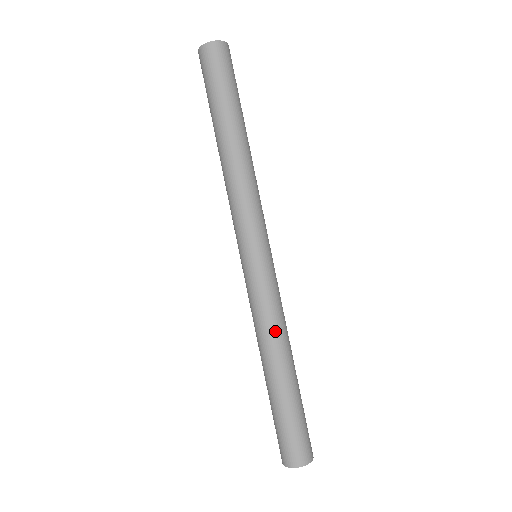
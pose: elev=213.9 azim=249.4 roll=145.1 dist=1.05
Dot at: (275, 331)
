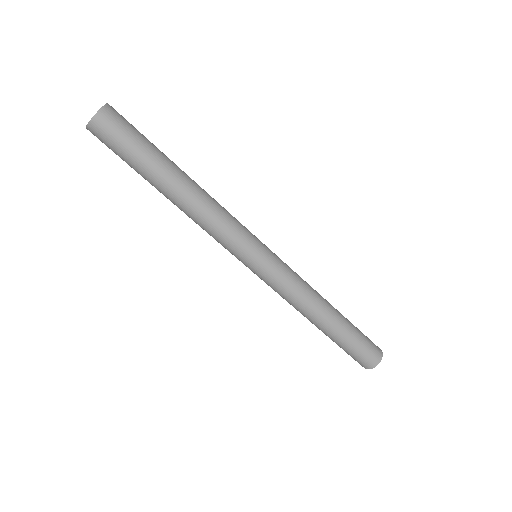
Dot at: (301, 305)
